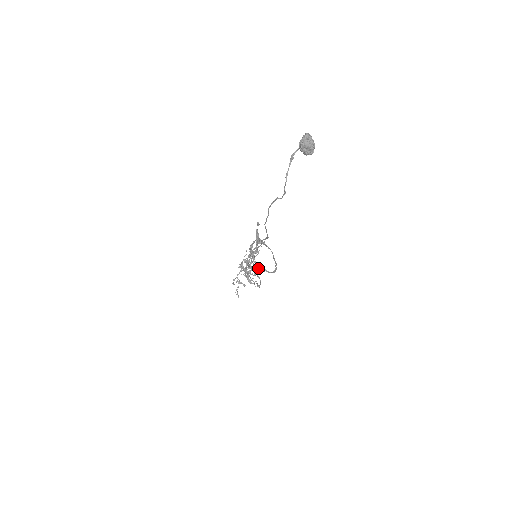
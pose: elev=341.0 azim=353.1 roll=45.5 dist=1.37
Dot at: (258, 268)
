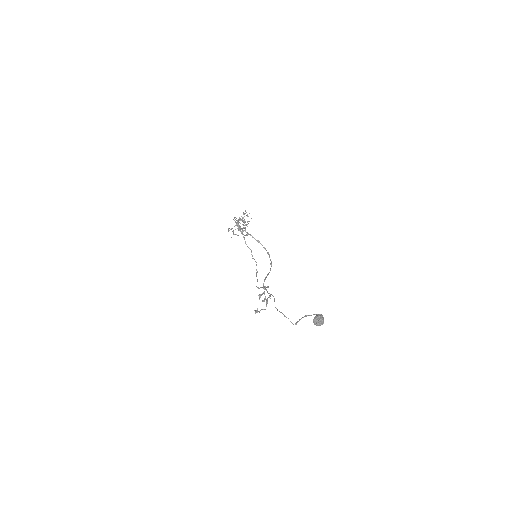
Dot at: occluded
